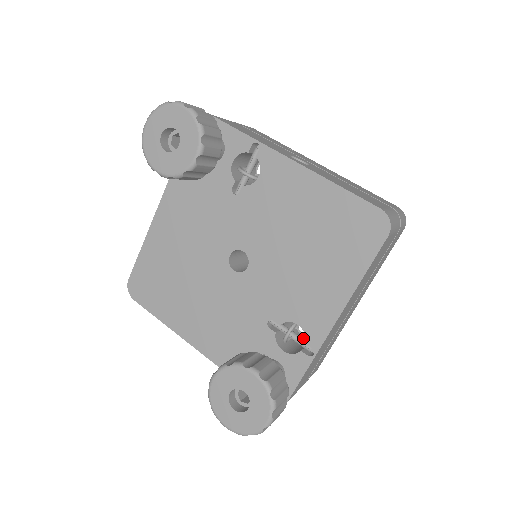
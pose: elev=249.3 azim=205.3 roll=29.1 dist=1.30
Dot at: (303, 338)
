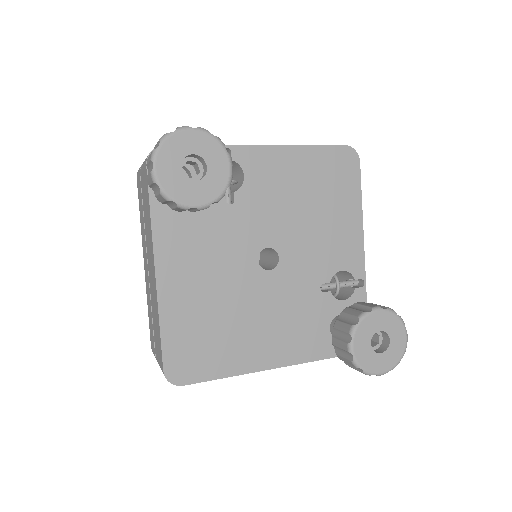
Dot at: occluded
